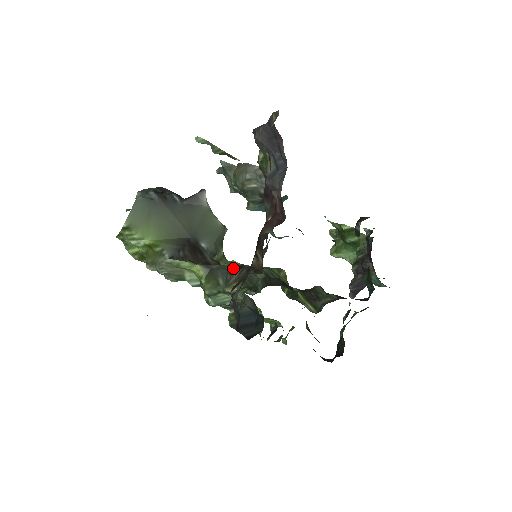
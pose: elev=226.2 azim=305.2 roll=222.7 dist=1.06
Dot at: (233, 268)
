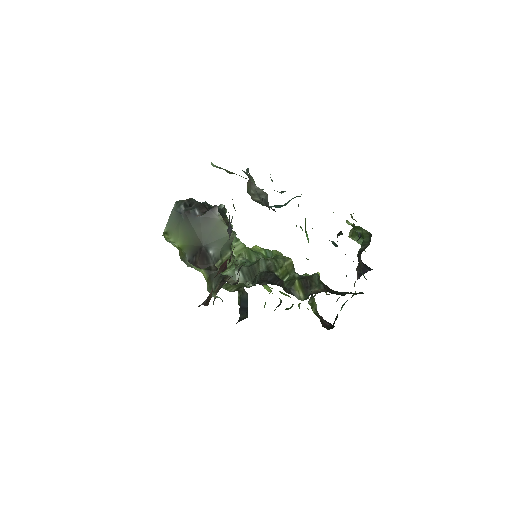
Dot at: (221, 278)
